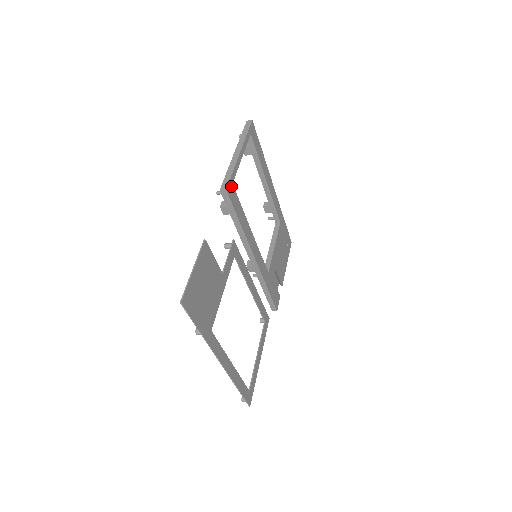
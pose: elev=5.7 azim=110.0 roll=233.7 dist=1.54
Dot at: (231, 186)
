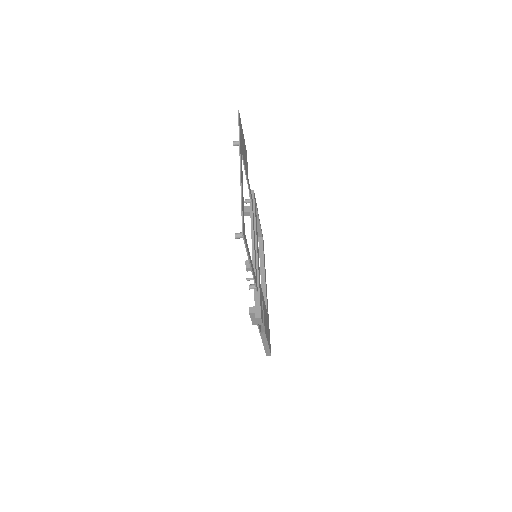
Dot at: (255, 199)
